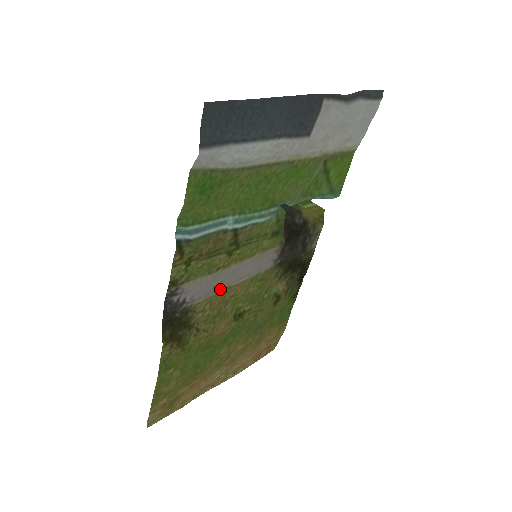
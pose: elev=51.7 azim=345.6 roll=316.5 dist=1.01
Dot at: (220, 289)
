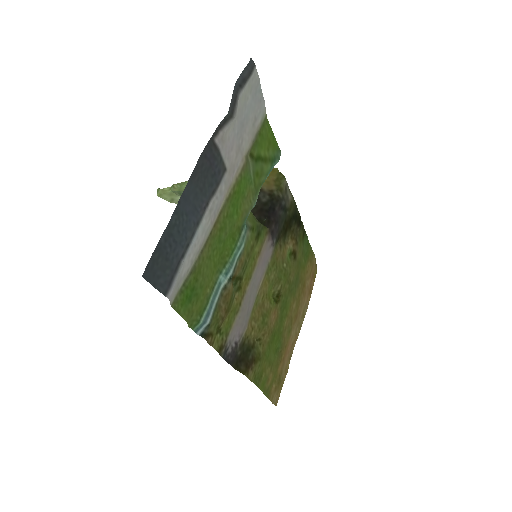
Dot at: (252, 307)
